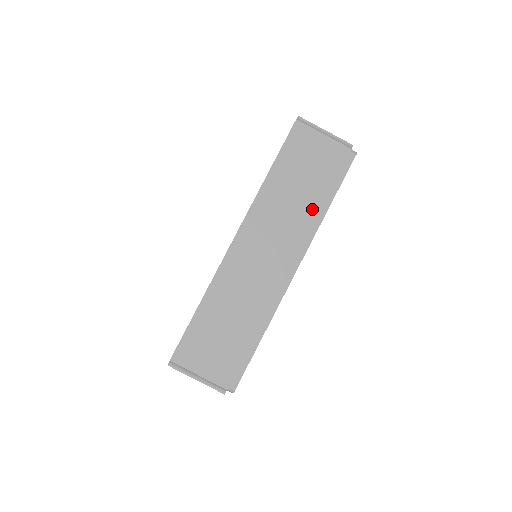
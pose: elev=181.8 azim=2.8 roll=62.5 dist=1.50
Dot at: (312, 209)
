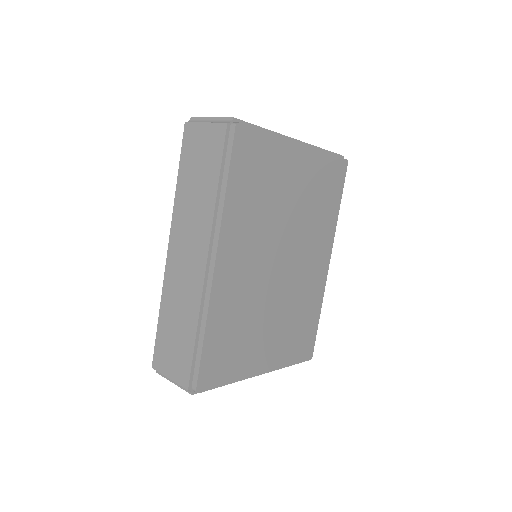
Dot at: (210, 198)
